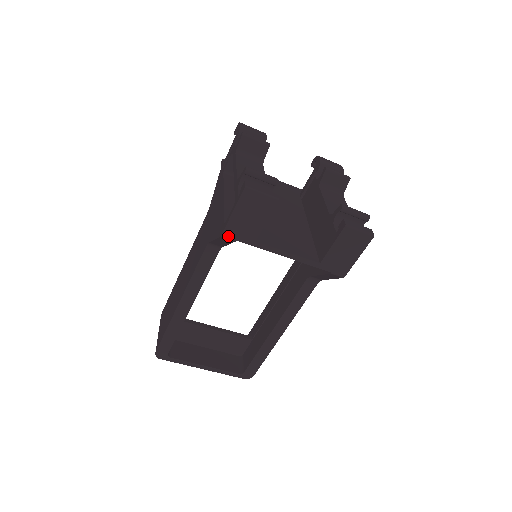
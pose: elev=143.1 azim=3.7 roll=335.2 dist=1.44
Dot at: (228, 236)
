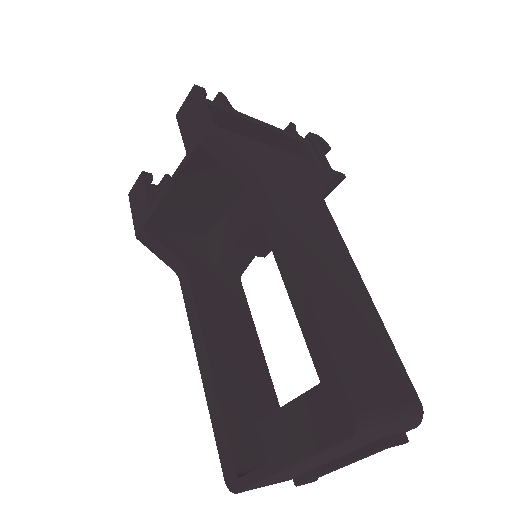
Dot at: (138, 232)
